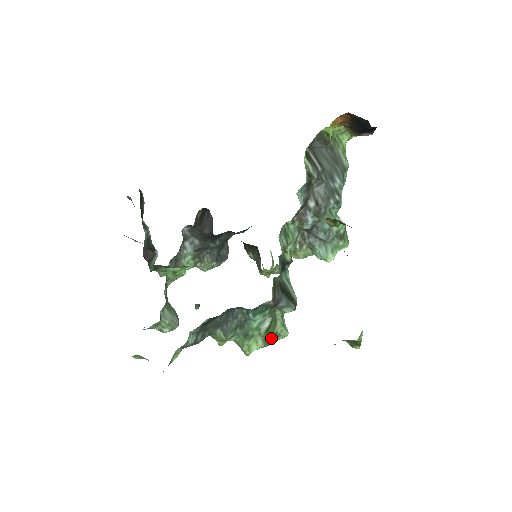
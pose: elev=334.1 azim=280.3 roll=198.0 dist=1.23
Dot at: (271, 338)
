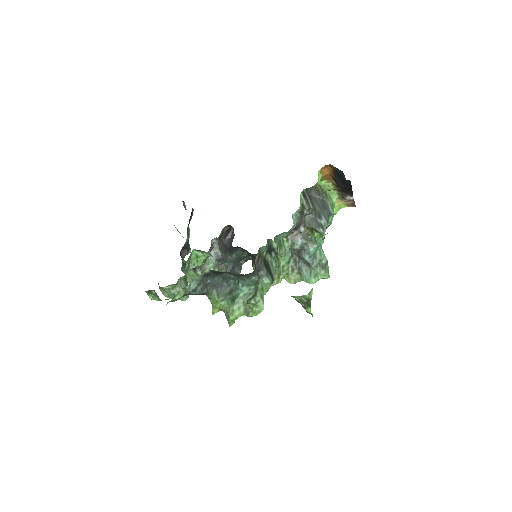
Dot at: (251, 309)
